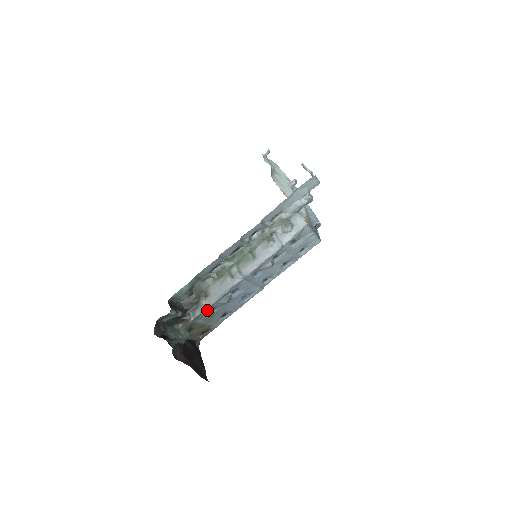
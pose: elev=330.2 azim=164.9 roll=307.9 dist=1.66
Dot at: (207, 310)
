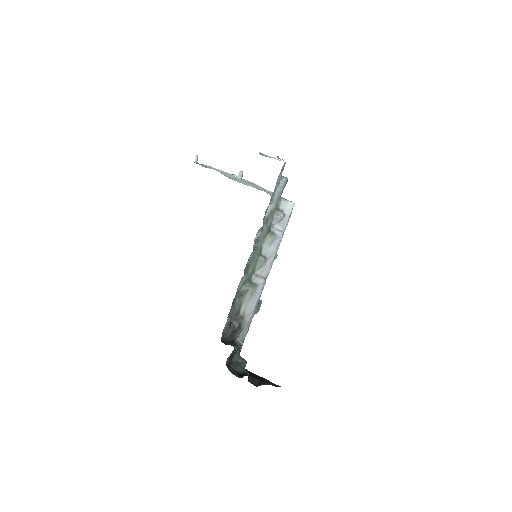
Dot at: occluded
